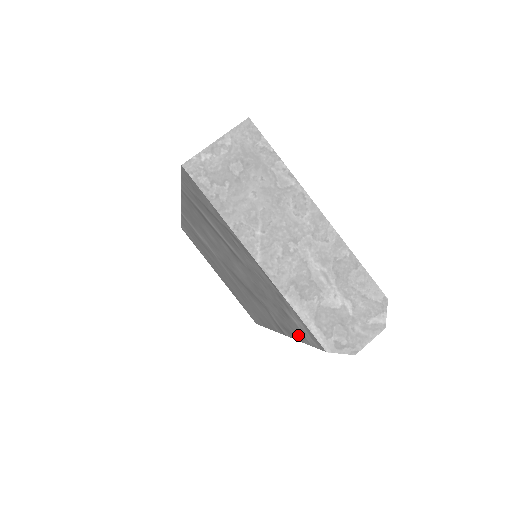
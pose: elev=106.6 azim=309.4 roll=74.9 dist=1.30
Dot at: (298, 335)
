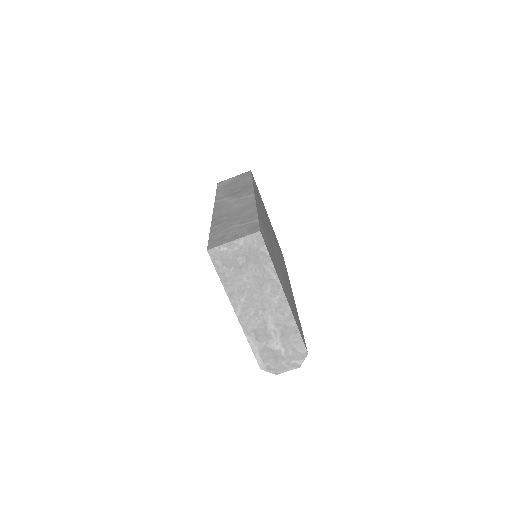
Dot at: occluded
